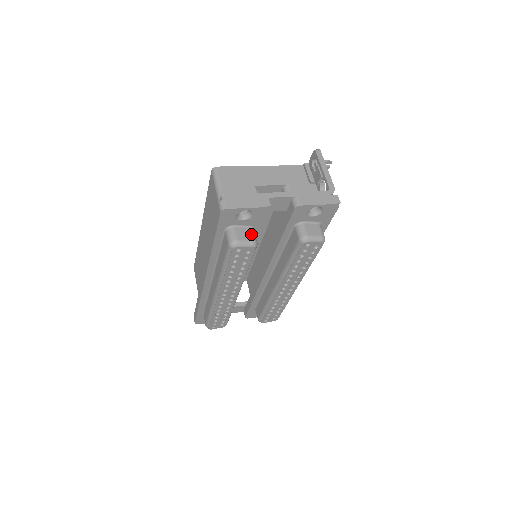
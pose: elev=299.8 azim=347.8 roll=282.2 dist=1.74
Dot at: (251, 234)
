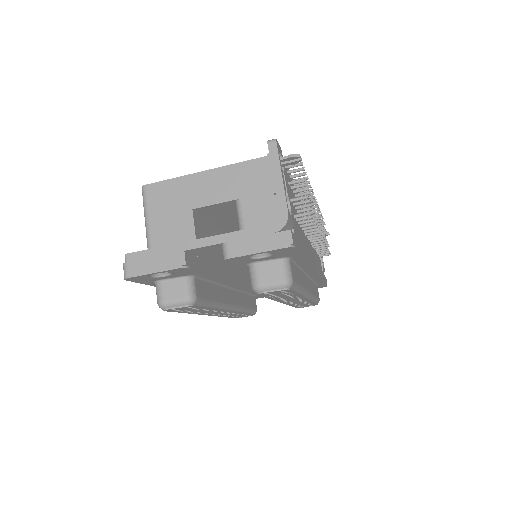
Dot at: (184, 288)
